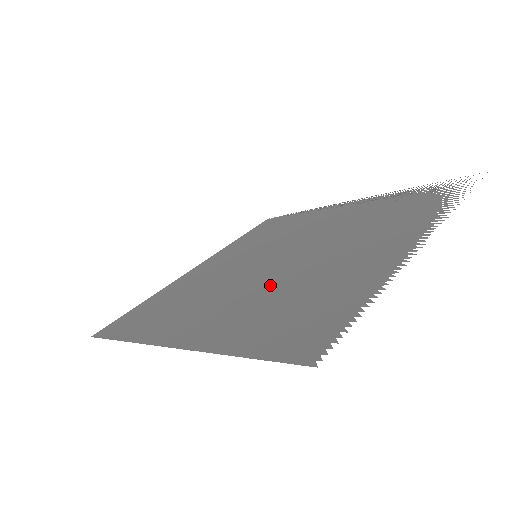
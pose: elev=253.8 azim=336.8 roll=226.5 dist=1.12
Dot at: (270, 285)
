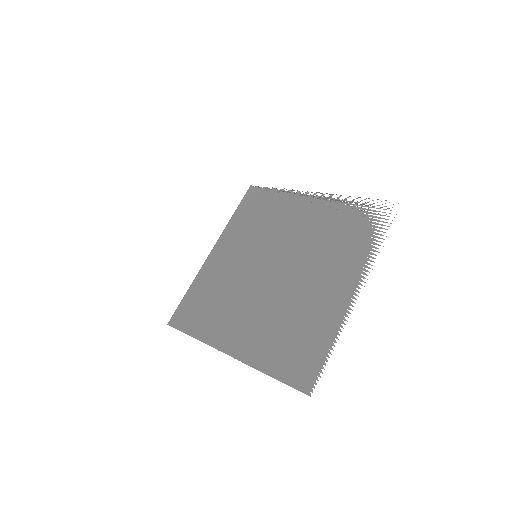
Dot at: (275, 307)
